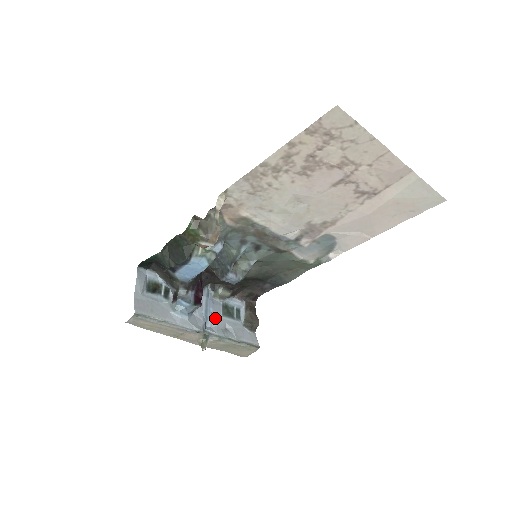
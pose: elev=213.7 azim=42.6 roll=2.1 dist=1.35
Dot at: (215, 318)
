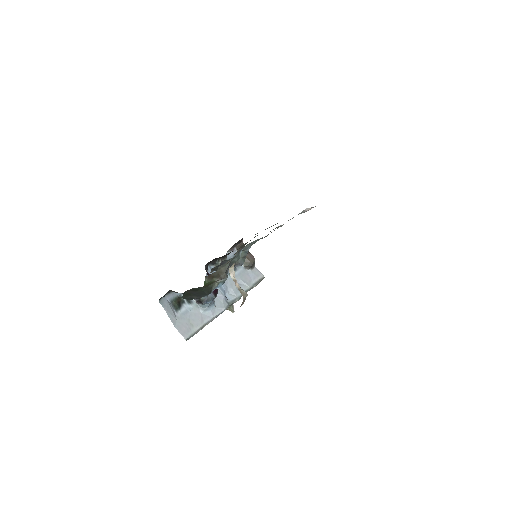
Dot at: (227, 283)
